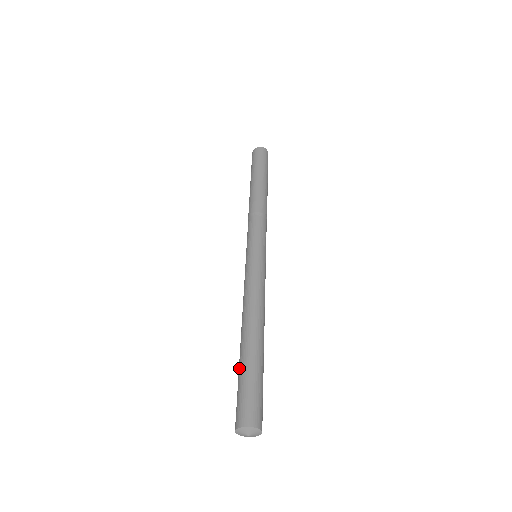
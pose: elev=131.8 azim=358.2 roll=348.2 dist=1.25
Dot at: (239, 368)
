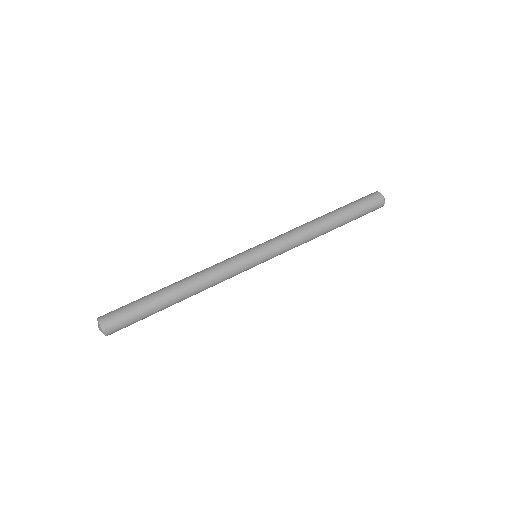
Dot at: occluded
